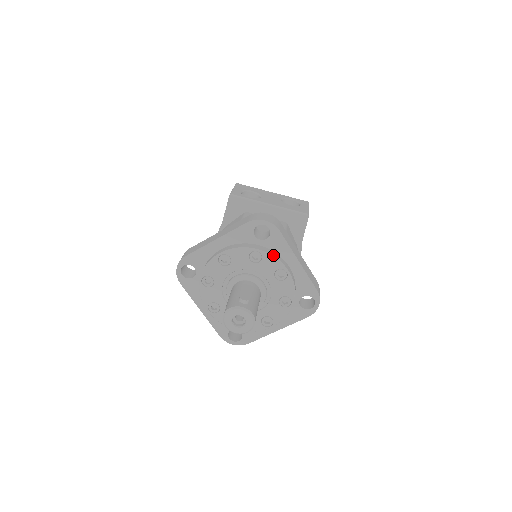
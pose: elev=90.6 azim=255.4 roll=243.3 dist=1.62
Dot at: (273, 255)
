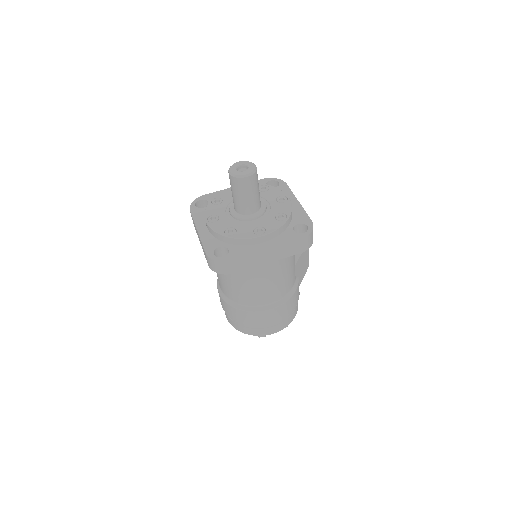
Dot at: (278, 189)
